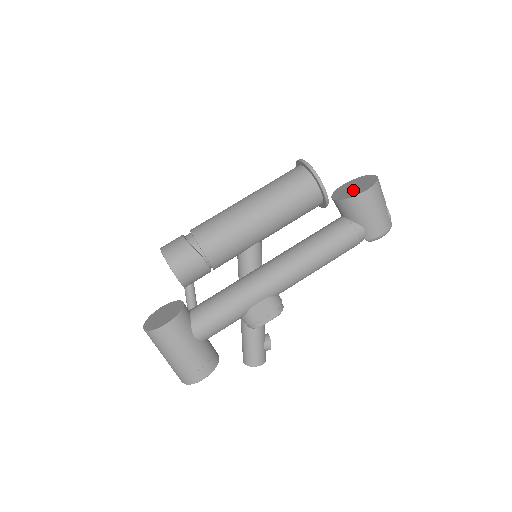
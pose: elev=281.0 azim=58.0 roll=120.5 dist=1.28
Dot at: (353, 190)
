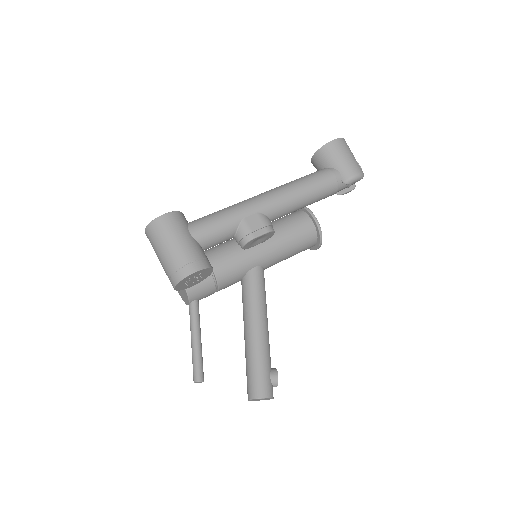
Dot at: occluded
